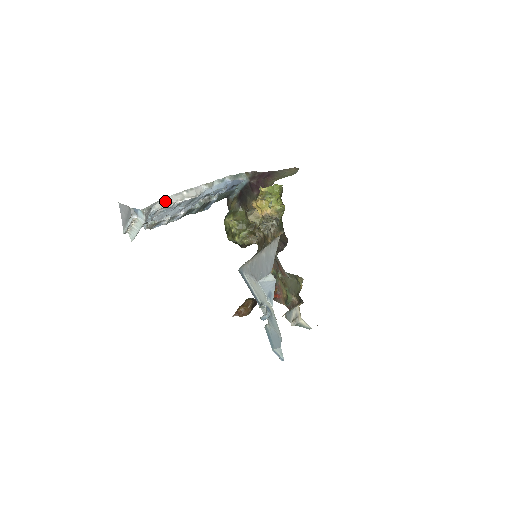
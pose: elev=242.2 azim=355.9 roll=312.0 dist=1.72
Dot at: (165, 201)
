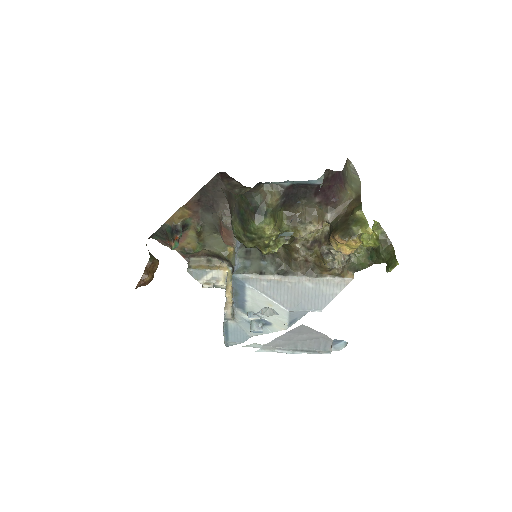
Dot at: occluded
